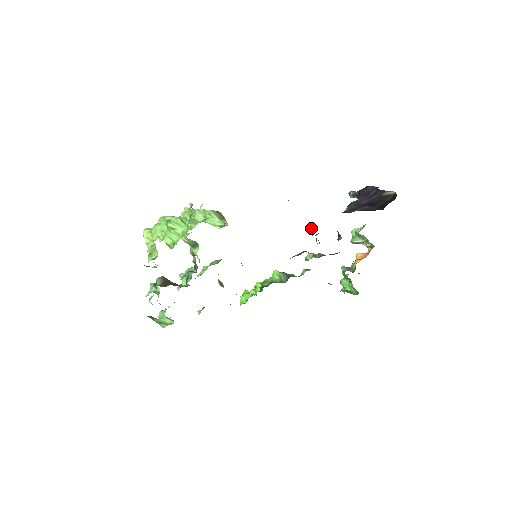
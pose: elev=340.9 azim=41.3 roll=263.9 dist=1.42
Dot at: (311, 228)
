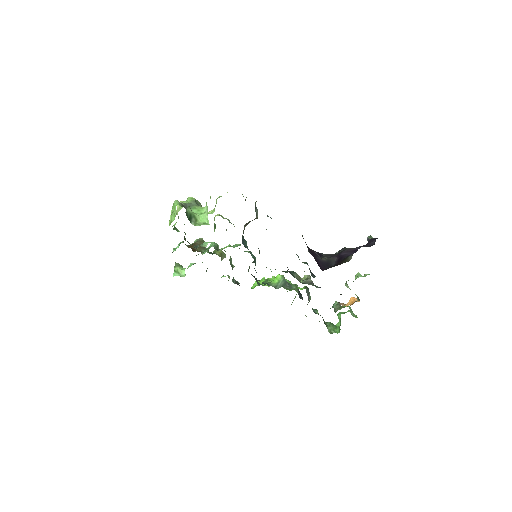
Dot at: occluded
